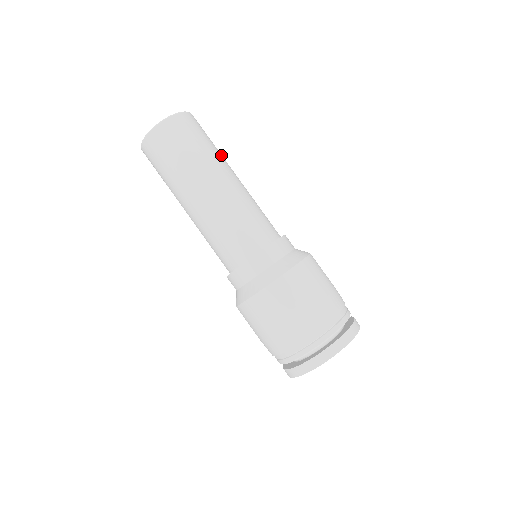
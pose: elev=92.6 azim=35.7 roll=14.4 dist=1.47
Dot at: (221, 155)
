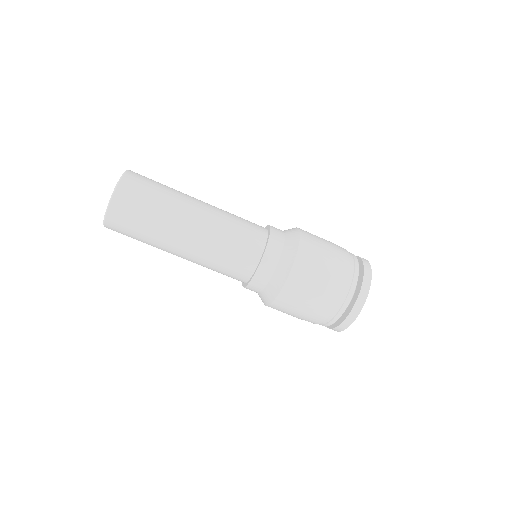
Dot at: (176, 194)
